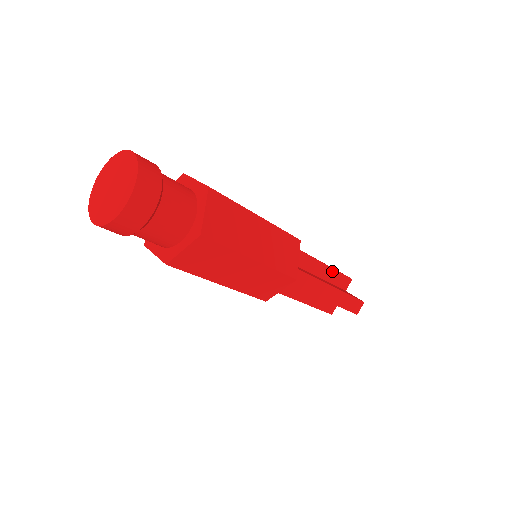
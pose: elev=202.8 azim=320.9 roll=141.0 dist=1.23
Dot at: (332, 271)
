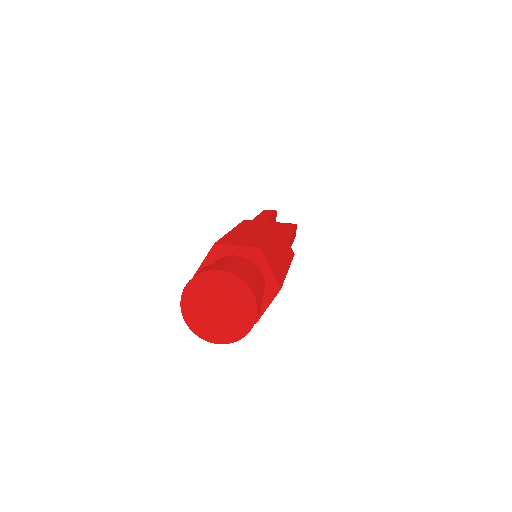
Dot at: (272, 218)
